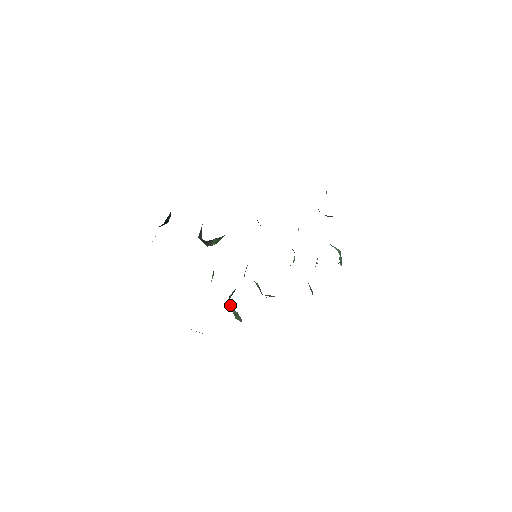
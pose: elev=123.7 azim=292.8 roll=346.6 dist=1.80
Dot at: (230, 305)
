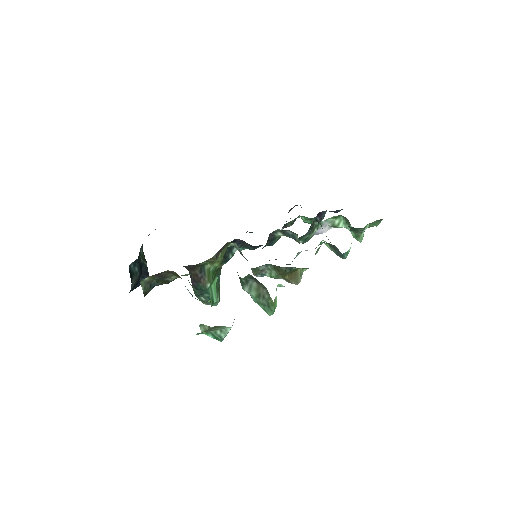
Dot at: (243, 282)
